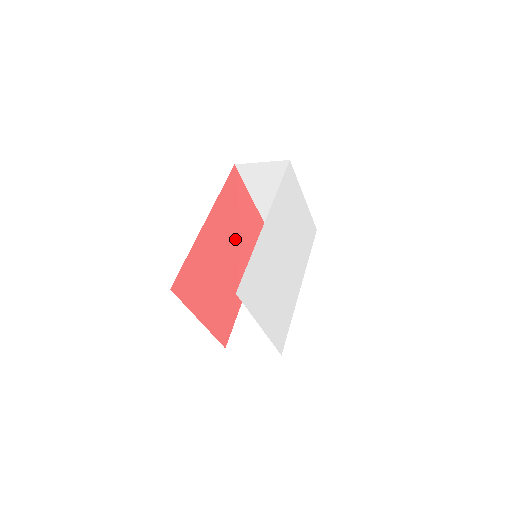
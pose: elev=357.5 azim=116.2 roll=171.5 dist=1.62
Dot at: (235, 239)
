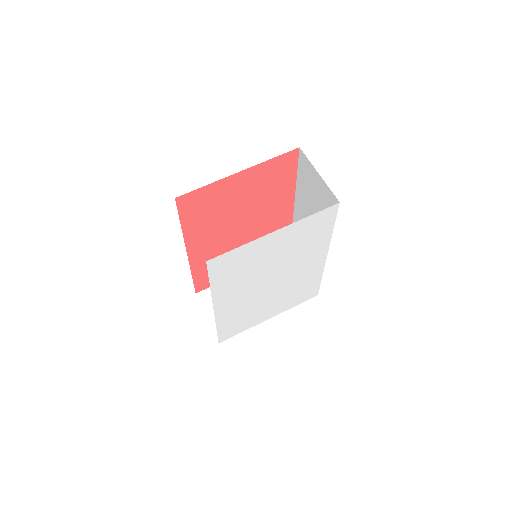
Dot at: (240, 217)
